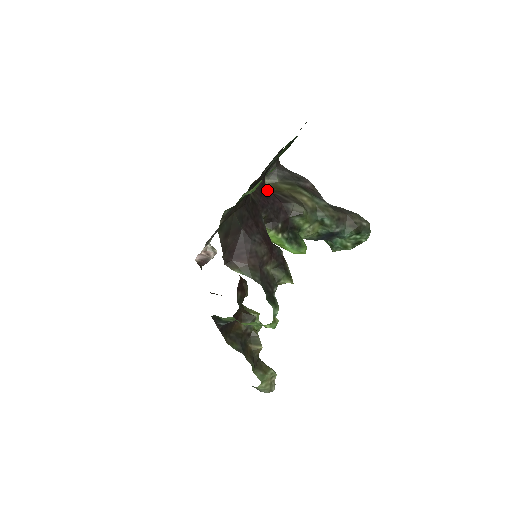
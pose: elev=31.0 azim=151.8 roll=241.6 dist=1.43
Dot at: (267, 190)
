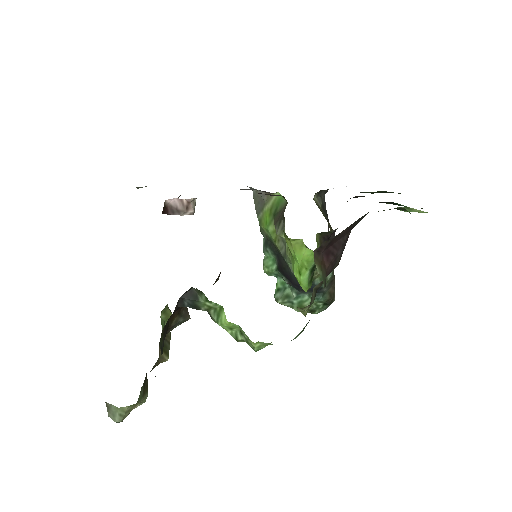
Dot at: occluded
